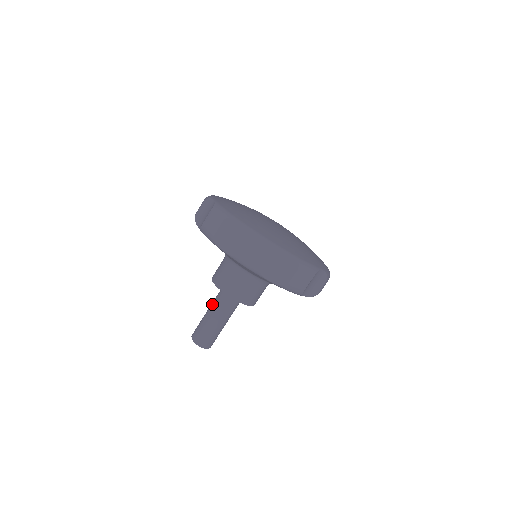
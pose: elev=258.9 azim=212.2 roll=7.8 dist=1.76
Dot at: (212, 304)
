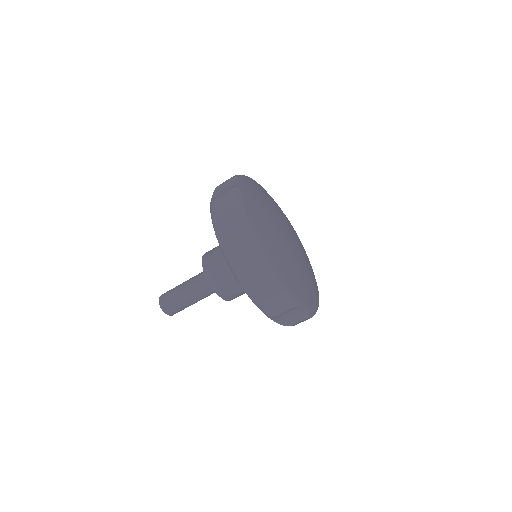
Dot at: (197, 292)
